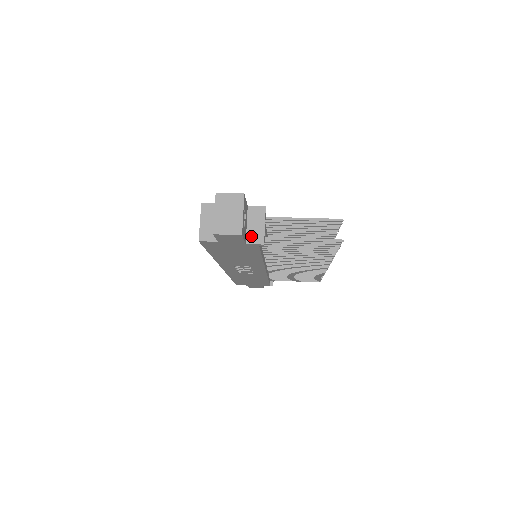
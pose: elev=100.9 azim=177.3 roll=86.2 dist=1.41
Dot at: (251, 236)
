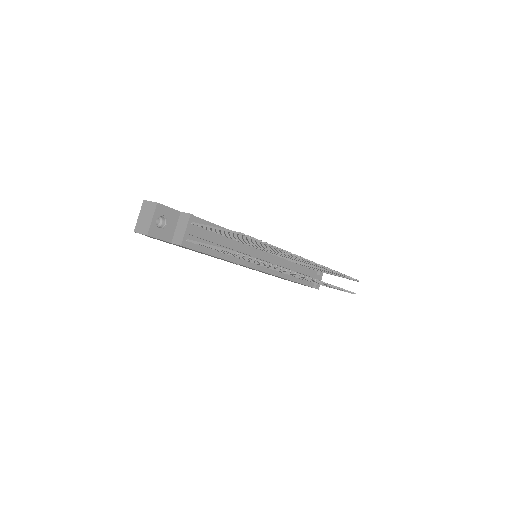
Dot at: (176, 237)
